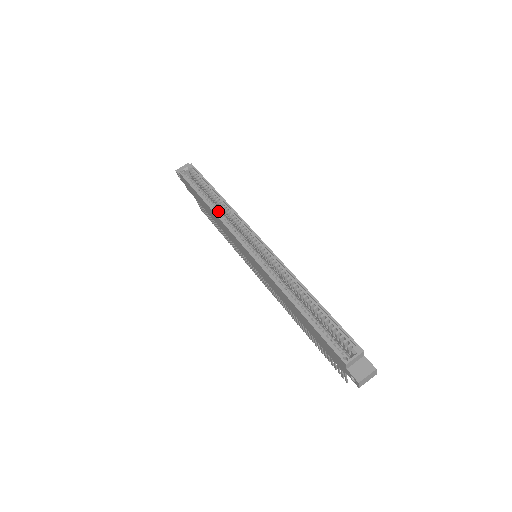
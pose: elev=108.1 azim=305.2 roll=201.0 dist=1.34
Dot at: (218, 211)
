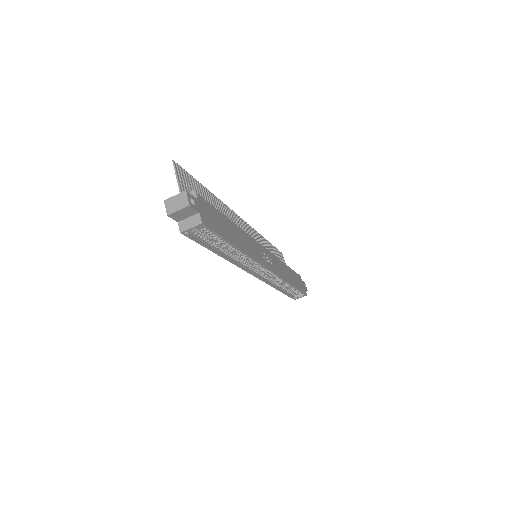
Dot at: (233, 257)
